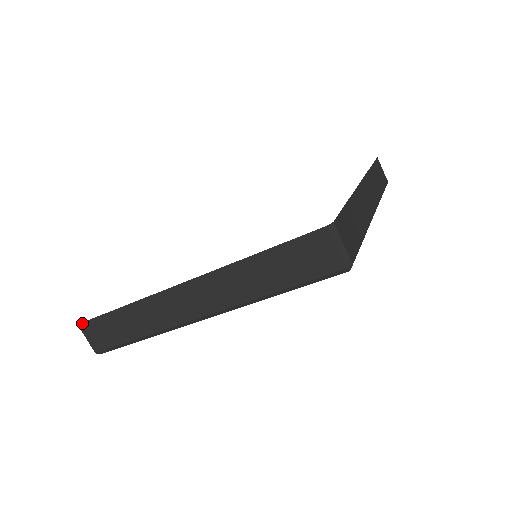
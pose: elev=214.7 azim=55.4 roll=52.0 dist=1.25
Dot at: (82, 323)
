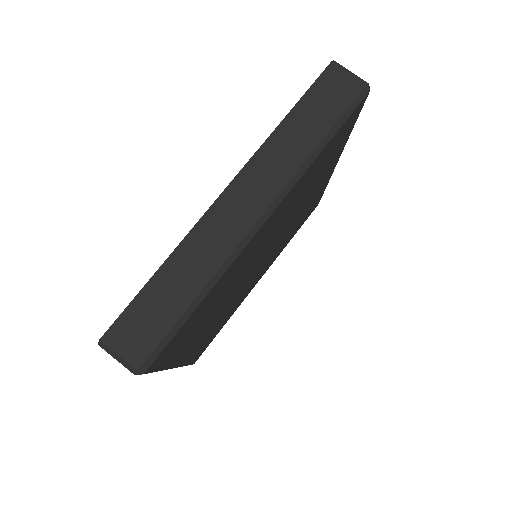
Dot at: occluded
